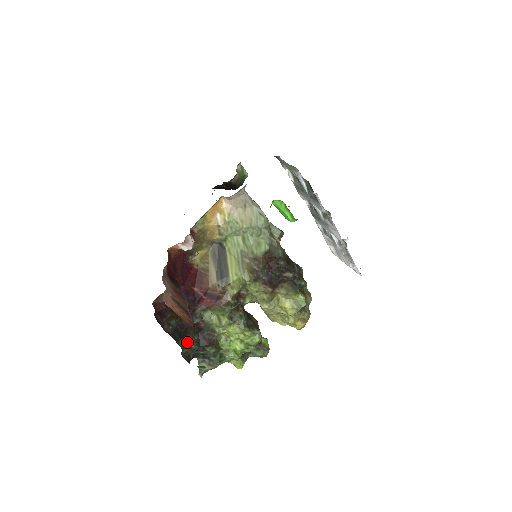
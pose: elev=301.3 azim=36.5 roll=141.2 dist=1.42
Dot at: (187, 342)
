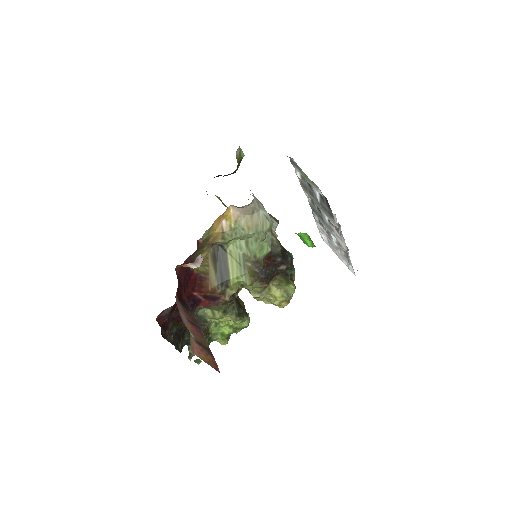
Dot at: (183, 340)
